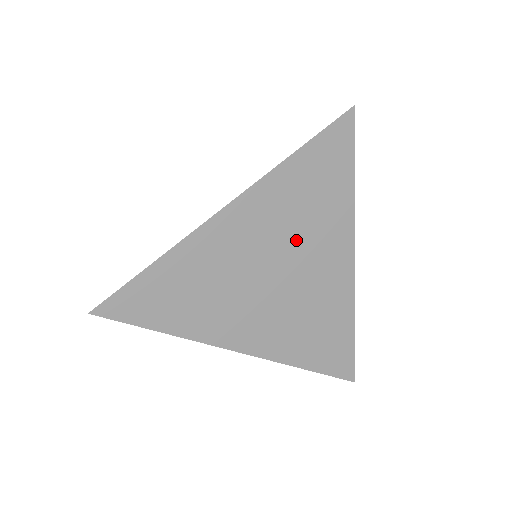
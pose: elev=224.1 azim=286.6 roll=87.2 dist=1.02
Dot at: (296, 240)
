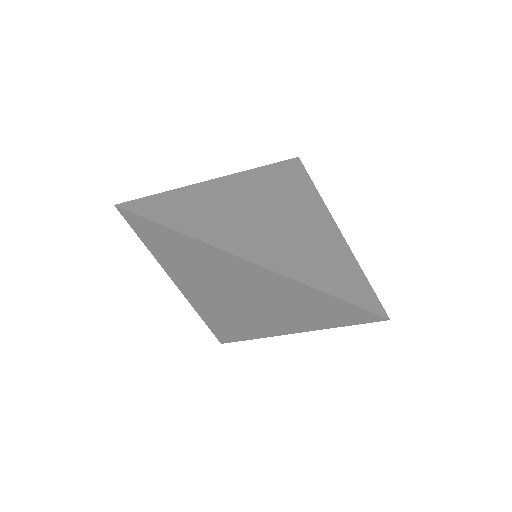
Dot at: (270, 303)
